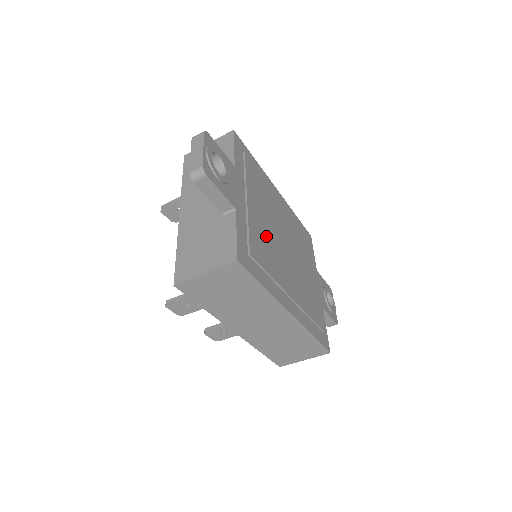
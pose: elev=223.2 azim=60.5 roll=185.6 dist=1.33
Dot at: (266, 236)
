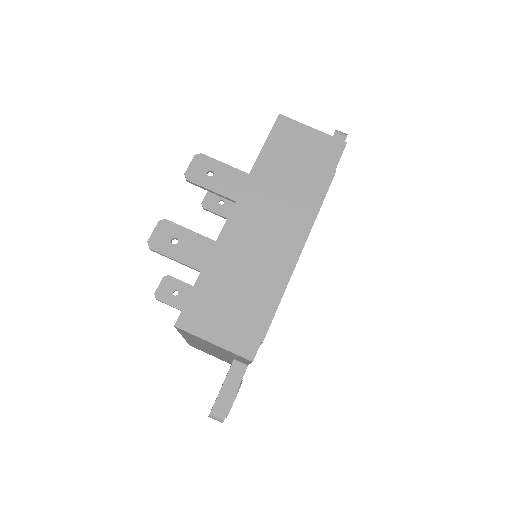
Dot at: occluded
